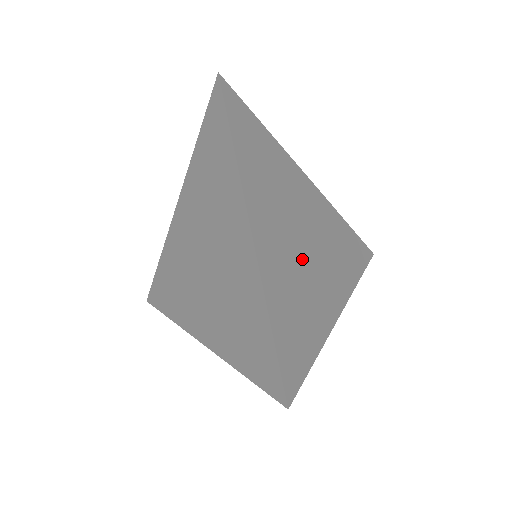
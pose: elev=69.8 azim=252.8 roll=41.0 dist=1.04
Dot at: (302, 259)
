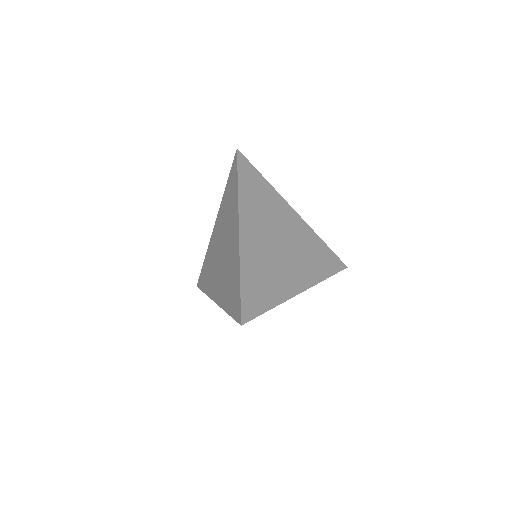
Dot at: occluded
